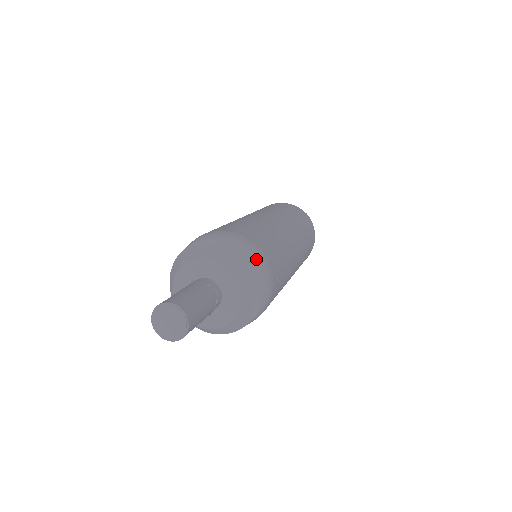
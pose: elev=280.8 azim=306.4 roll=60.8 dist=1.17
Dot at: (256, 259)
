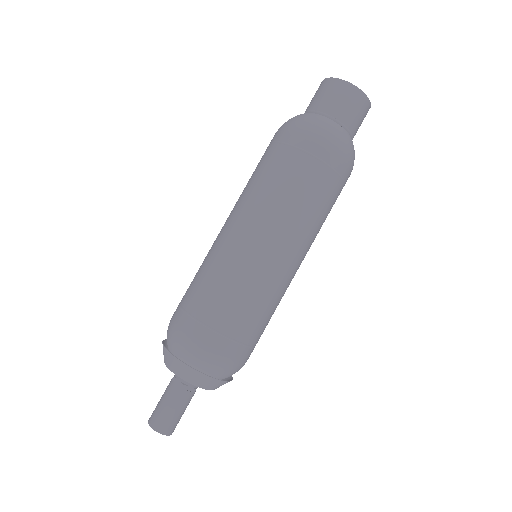
Dot at: (213, 365)
